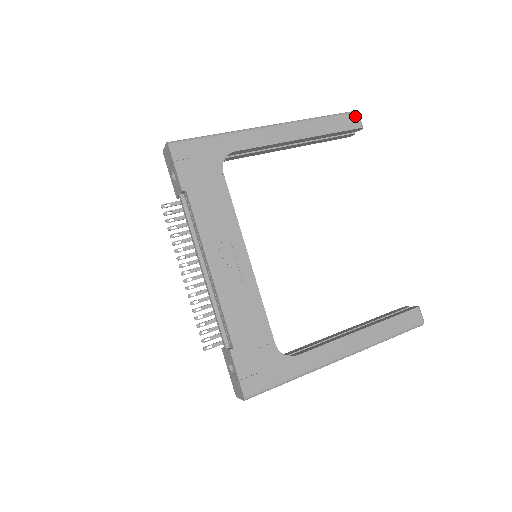
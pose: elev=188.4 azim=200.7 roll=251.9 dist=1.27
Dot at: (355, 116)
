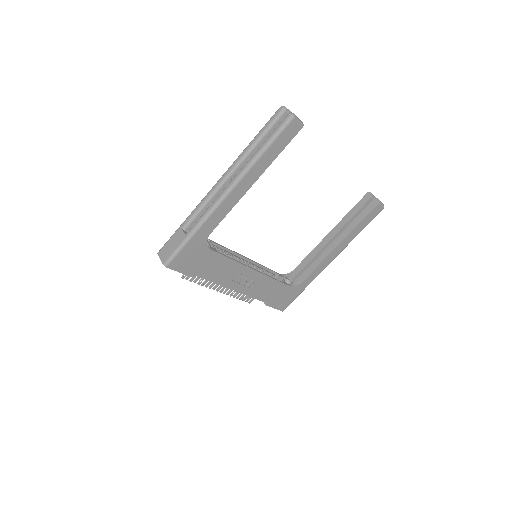
Dot at: (293, 124)
